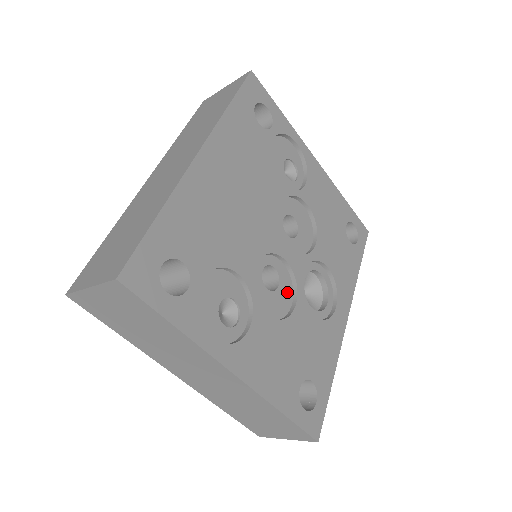
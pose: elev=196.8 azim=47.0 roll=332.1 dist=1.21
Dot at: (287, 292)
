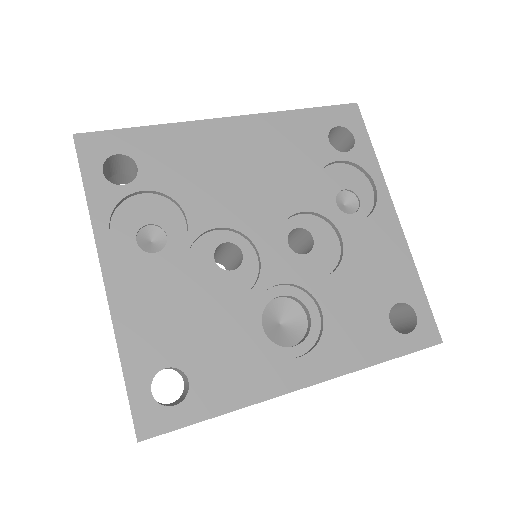
Dot at: (240, 285)
